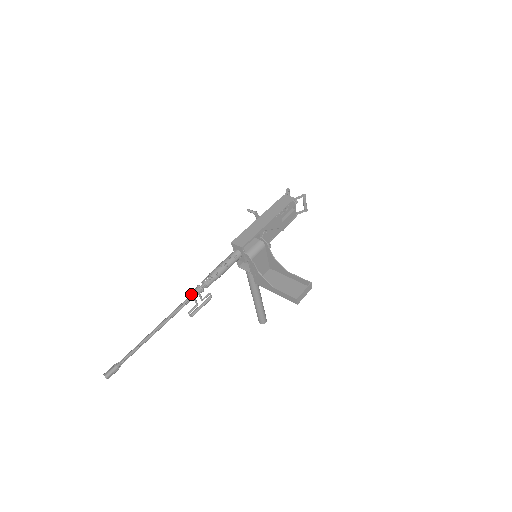
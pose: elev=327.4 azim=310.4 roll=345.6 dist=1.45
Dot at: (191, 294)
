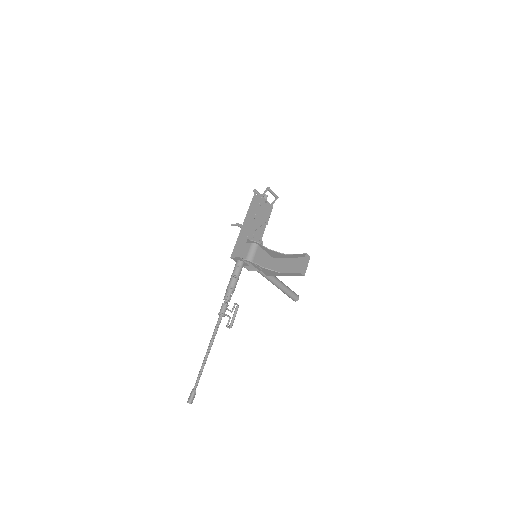
Dot at: (220, 313)
